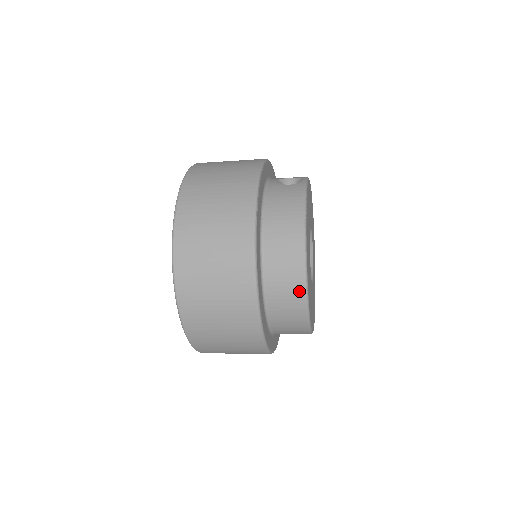
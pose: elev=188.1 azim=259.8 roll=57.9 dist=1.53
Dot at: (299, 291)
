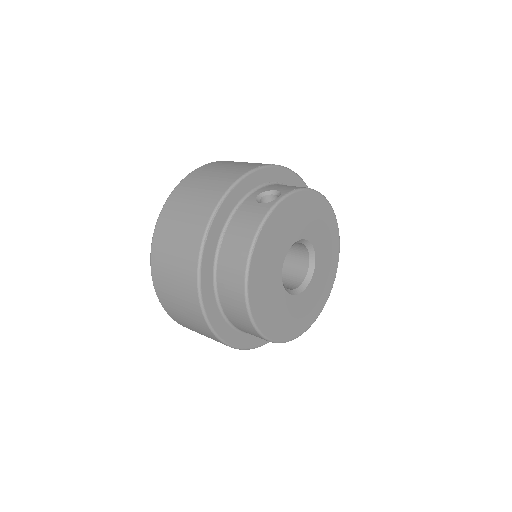
Dot at: (244, 313)
